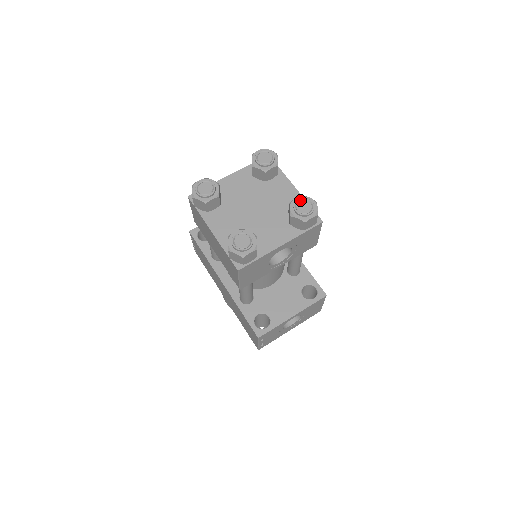
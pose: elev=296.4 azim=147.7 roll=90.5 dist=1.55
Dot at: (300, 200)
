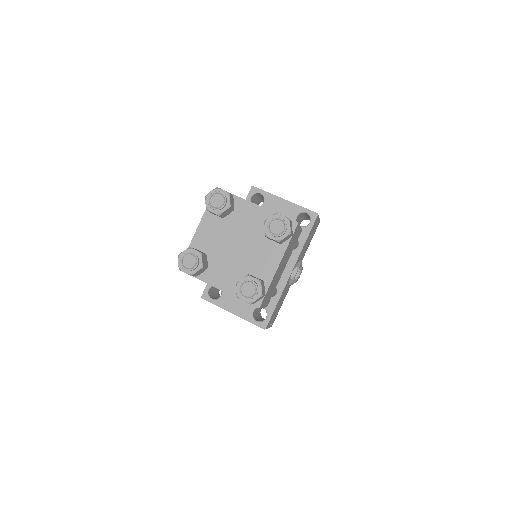
Dot at: (252, 282)
